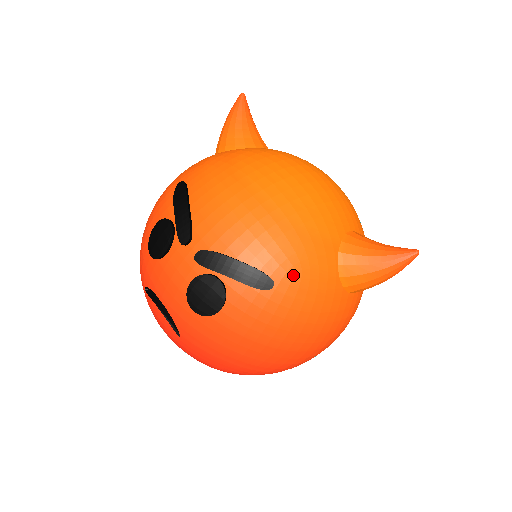
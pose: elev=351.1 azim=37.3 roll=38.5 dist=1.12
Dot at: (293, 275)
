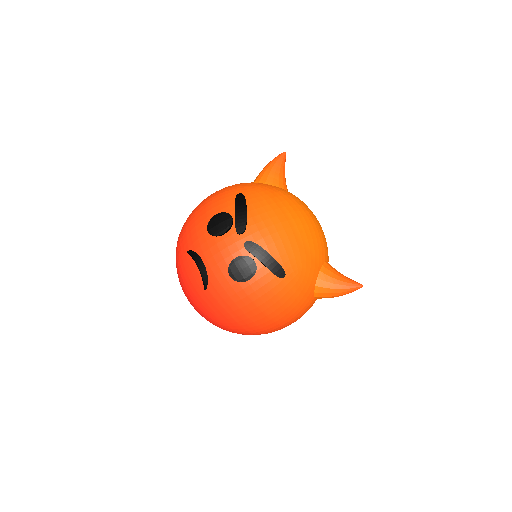
Dot at: (296, 275)
